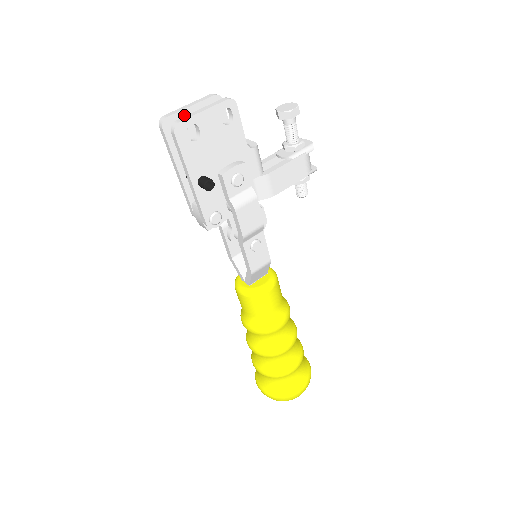
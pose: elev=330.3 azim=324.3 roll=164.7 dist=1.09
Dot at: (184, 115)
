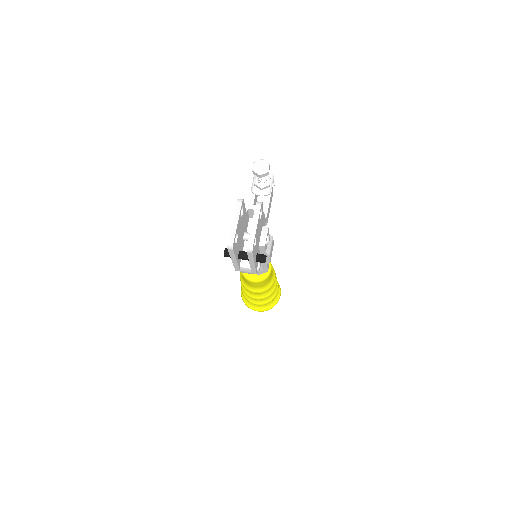
Dot at: (237, 231)
